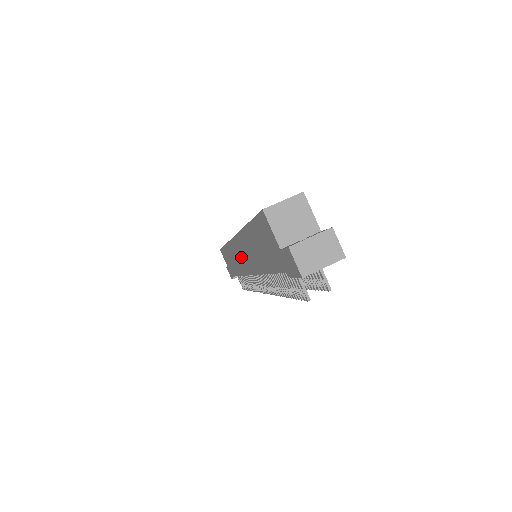
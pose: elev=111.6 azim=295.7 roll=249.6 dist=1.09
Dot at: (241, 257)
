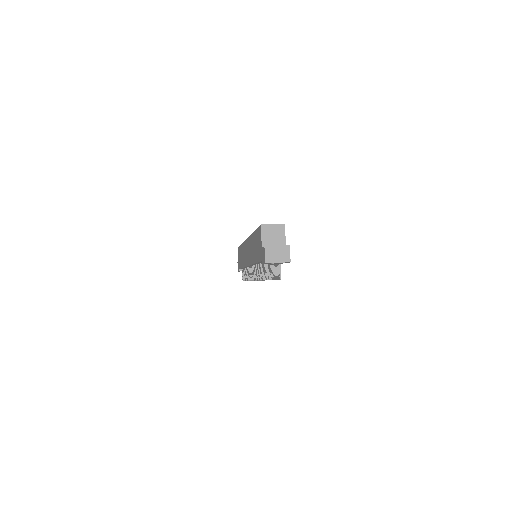
Dot at: occluded
